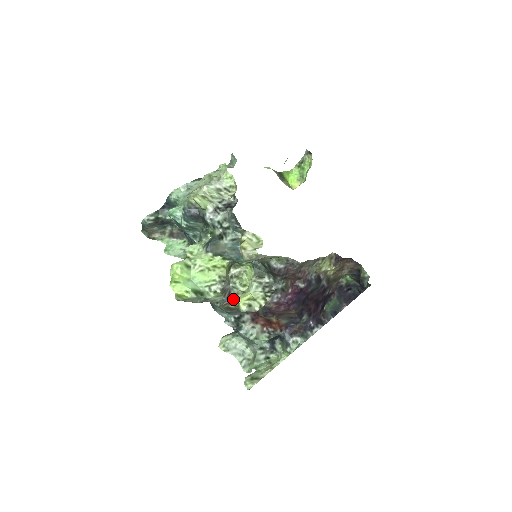
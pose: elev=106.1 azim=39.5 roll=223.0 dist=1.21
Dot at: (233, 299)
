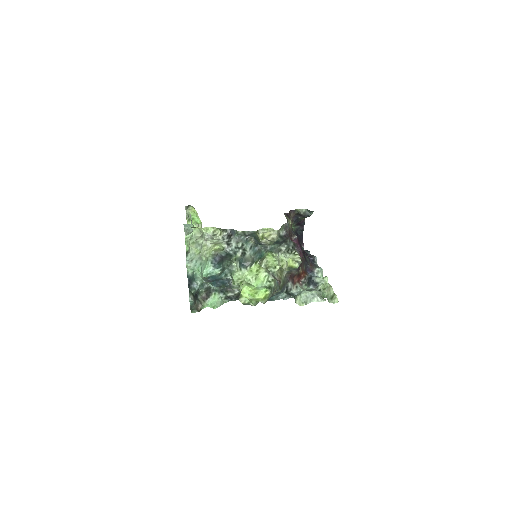
Dot at: (279, 279)
